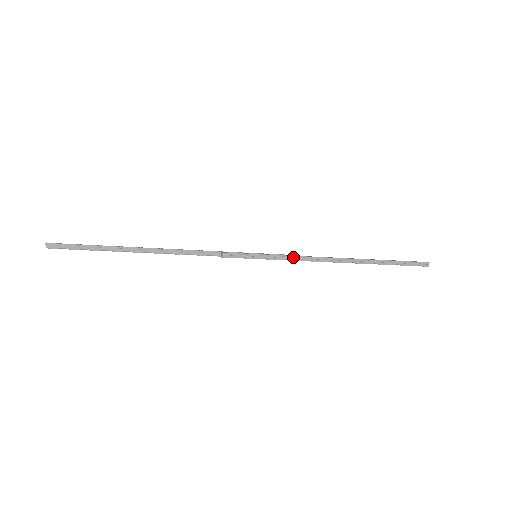
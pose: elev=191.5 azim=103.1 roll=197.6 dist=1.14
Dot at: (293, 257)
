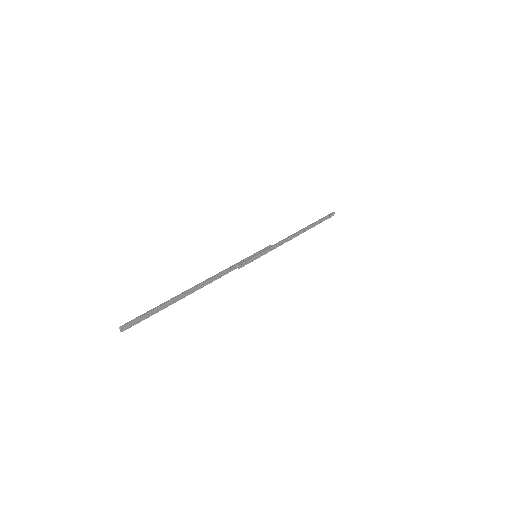
Dot at: (275, 245)
